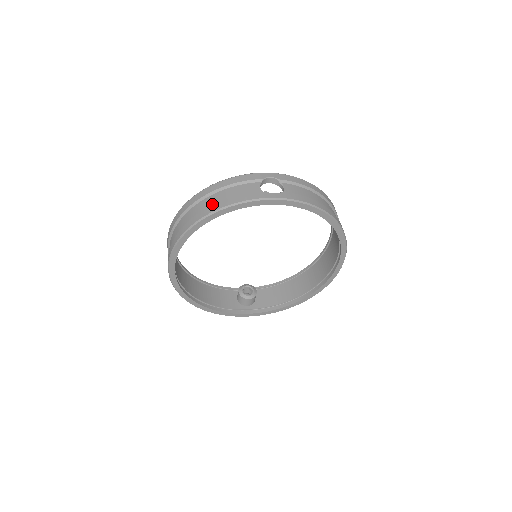
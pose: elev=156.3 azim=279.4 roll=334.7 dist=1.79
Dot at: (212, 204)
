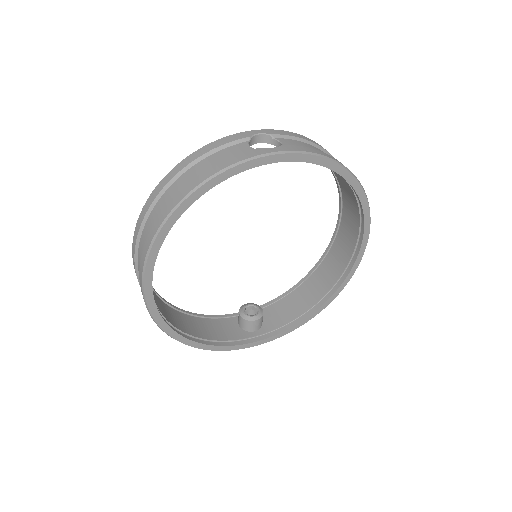
Dot at: (189, 181)
